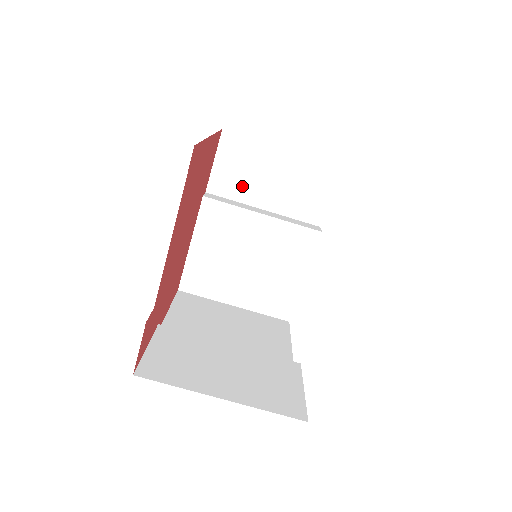
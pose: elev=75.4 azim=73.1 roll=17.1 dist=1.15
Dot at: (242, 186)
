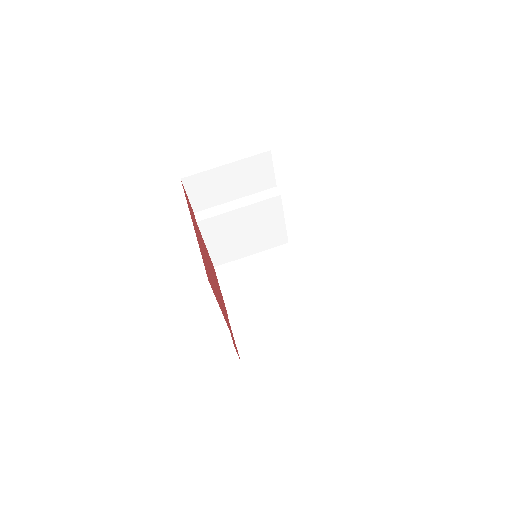
Dot at: (214, 197)
